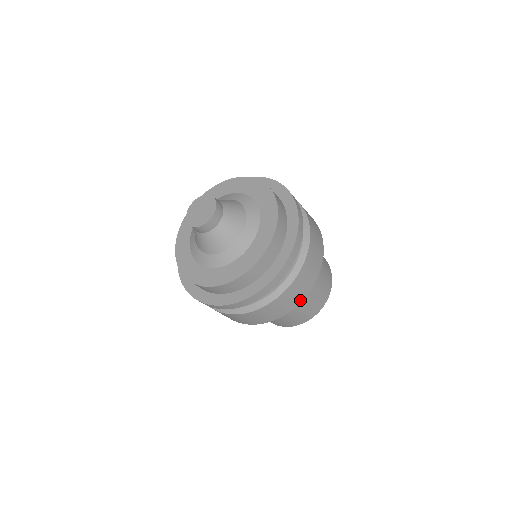
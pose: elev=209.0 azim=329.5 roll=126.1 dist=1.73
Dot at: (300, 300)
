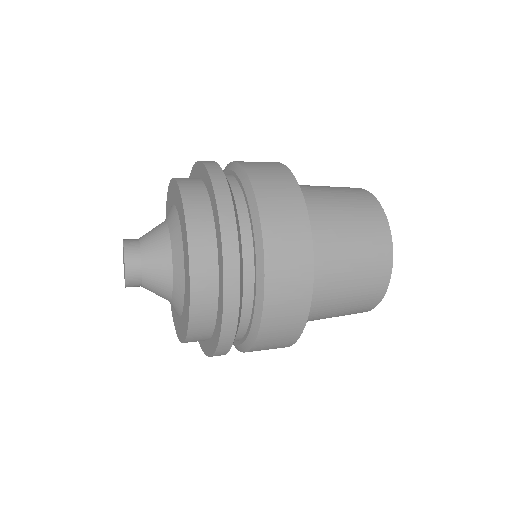
Dot at: occluded
